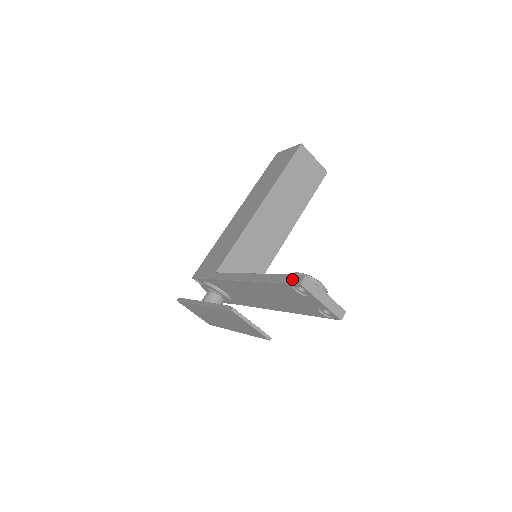
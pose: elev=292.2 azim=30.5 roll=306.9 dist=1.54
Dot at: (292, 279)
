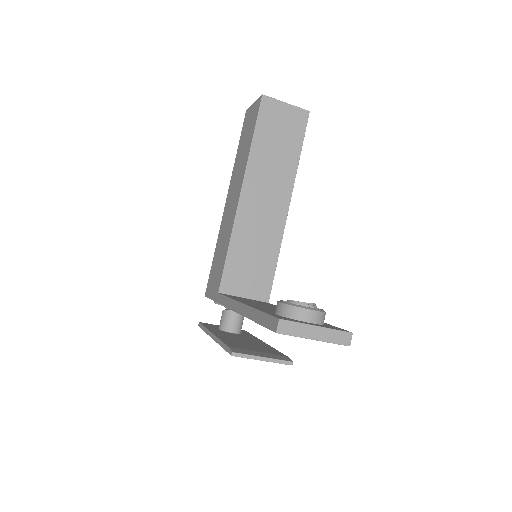
Dot at: (269, 323)
